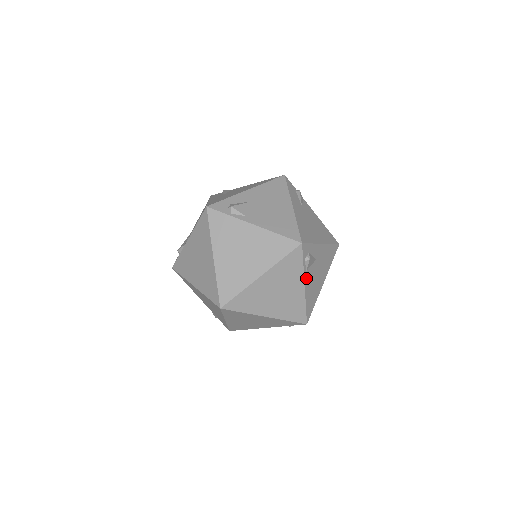
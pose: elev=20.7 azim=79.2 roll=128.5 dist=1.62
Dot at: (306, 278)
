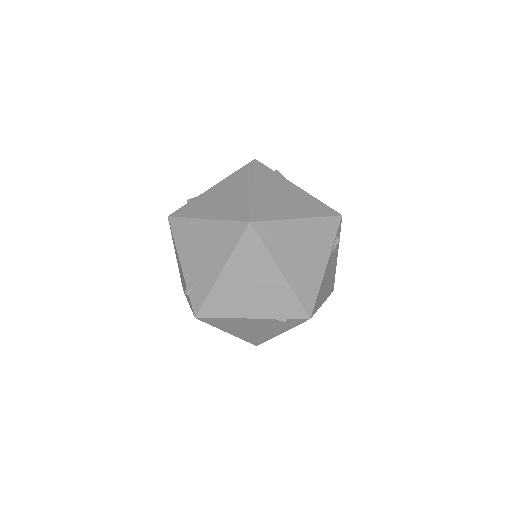
Dot at: (329, 260)
